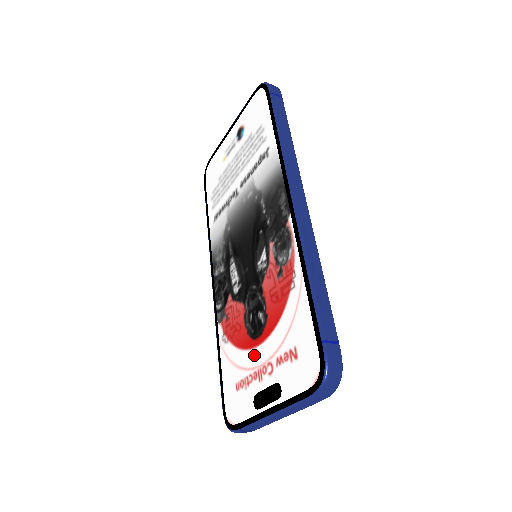
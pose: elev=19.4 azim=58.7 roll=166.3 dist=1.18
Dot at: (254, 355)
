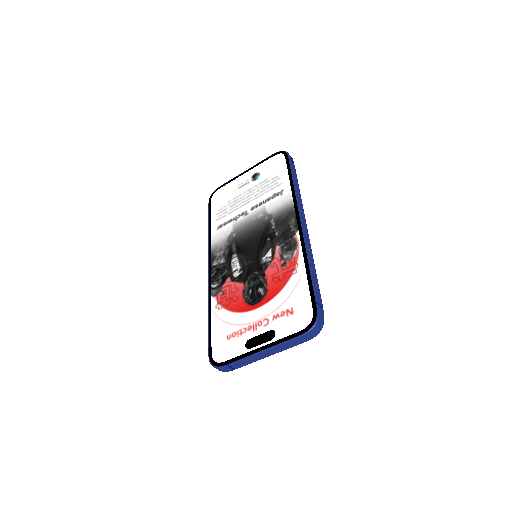
Dot at: (250, 315)
